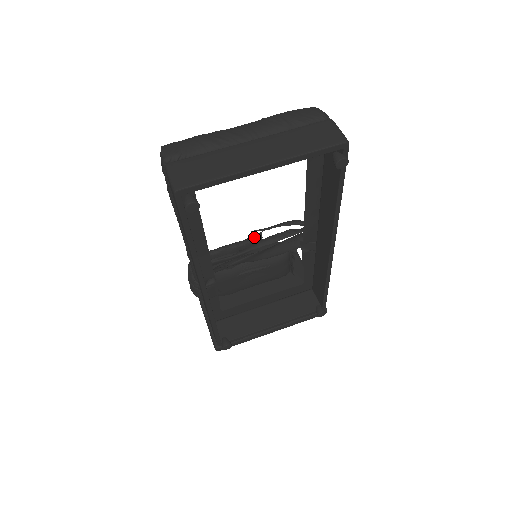
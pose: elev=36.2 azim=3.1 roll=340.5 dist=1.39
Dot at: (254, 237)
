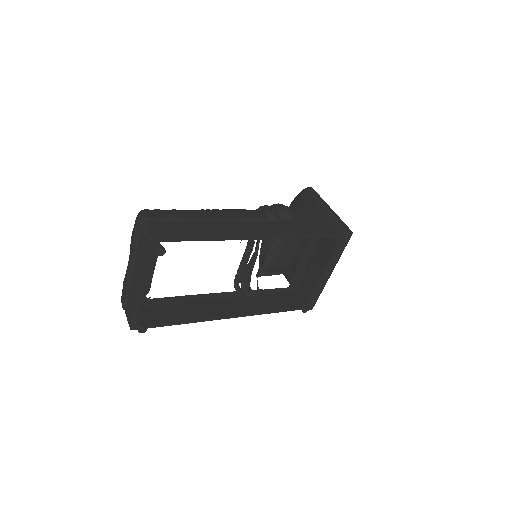
Dot at: (248, 242)
